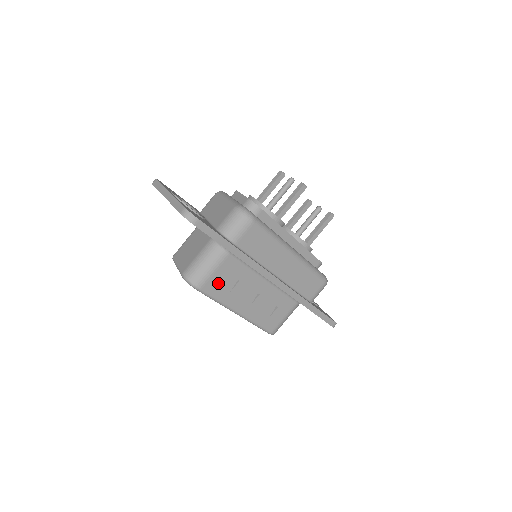
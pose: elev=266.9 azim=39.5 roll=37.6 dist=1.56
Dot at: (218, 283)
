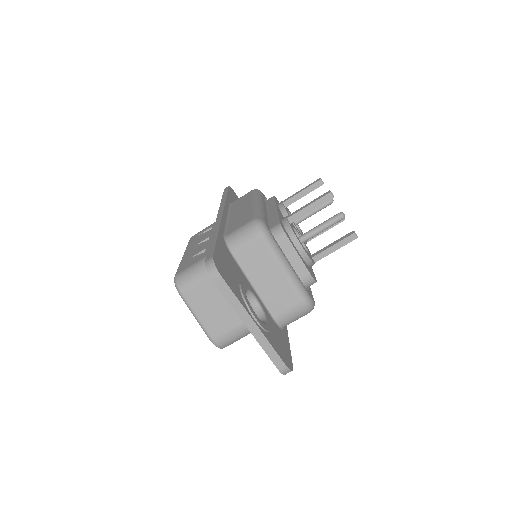
Dot at: occluded
